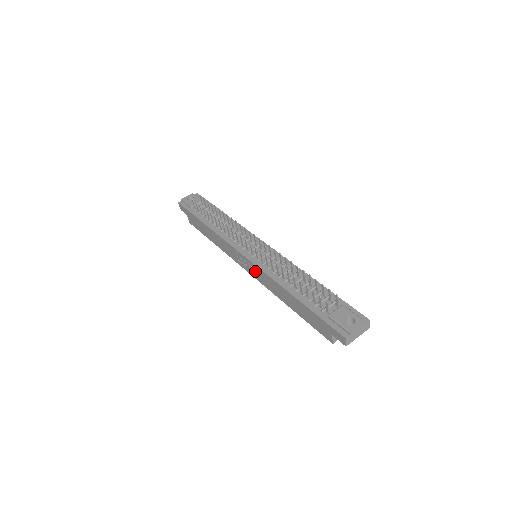
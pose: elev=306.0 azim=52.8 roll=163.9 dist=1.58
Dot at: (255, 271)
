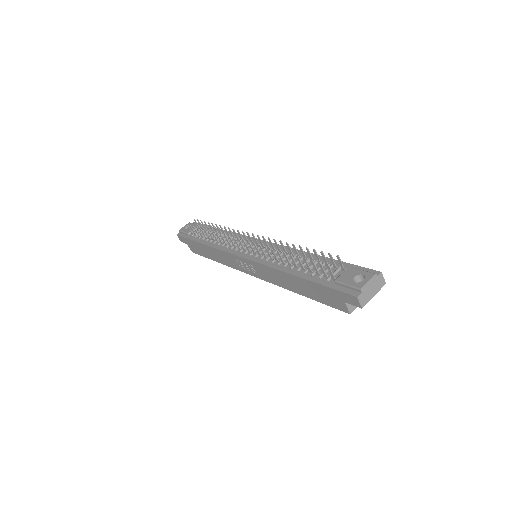
Dot at: (256, 269)
